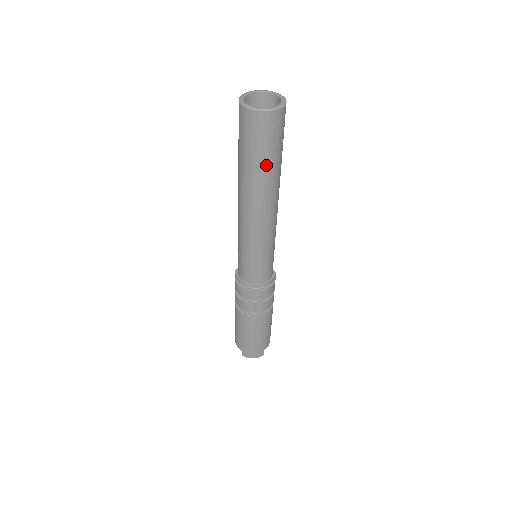
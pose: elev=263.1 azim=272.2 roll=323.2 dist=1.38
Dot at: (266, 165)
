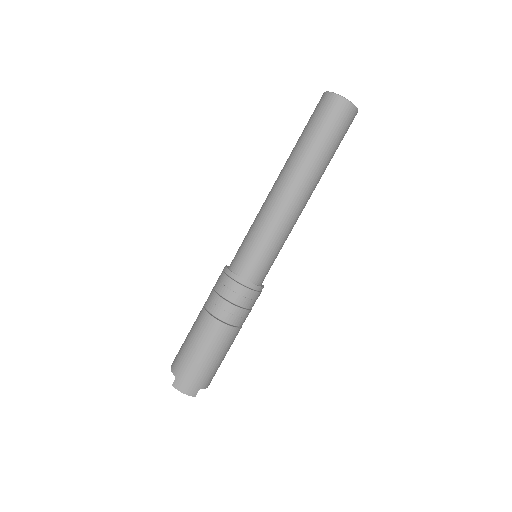
Dot at: (323, 147)
